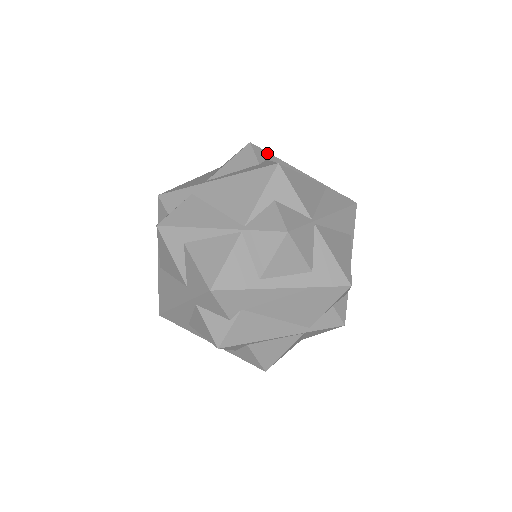
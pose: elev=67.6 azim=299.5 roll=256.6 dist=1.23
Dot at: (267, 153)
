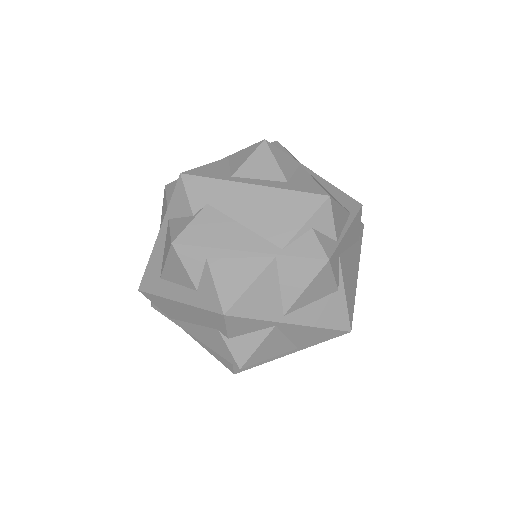
Dot at: occluded
